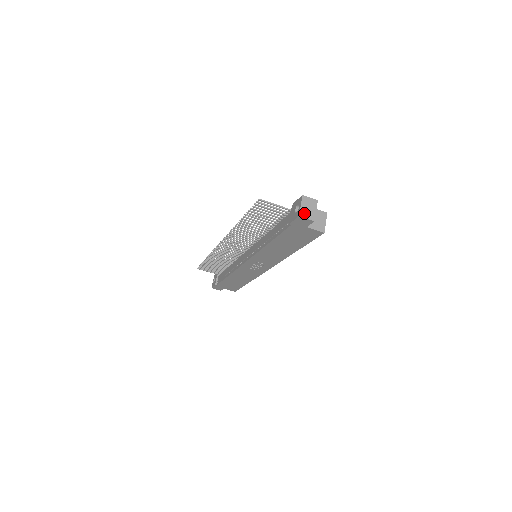
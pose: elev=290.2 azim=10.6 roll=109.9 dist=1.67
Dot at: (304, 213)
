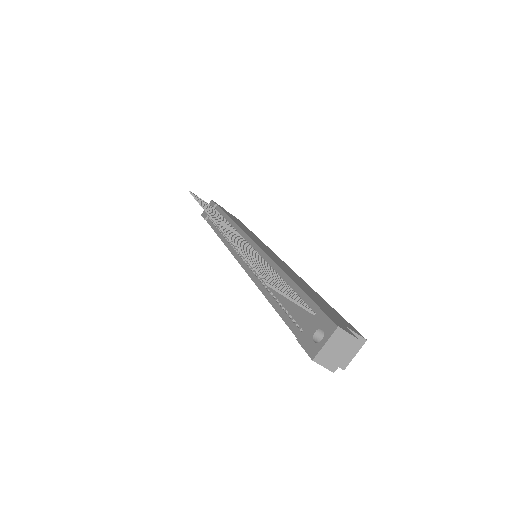
Dot at: (324, 357)
